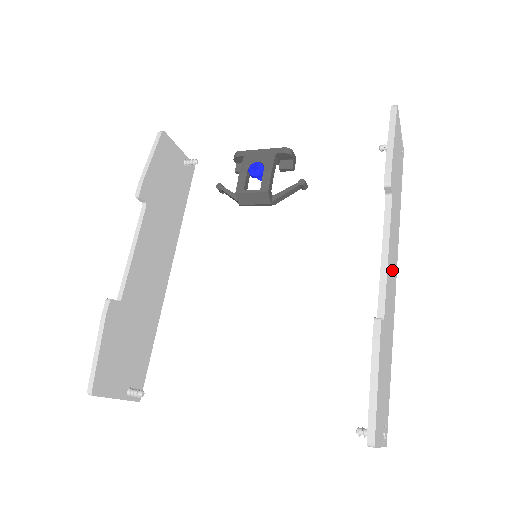
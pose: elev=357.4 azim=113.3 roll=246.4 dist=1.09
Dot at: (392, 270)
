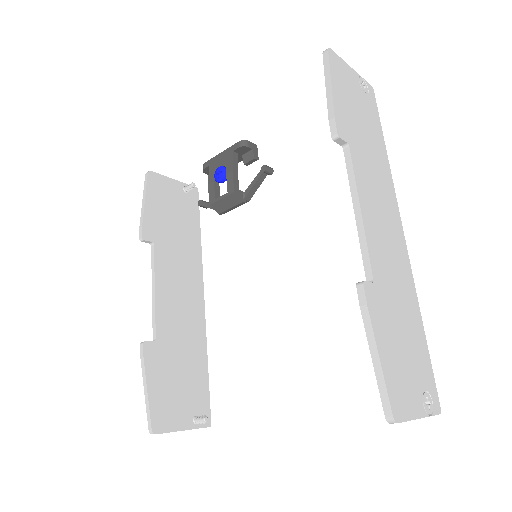
Dot at: (383, 222)
